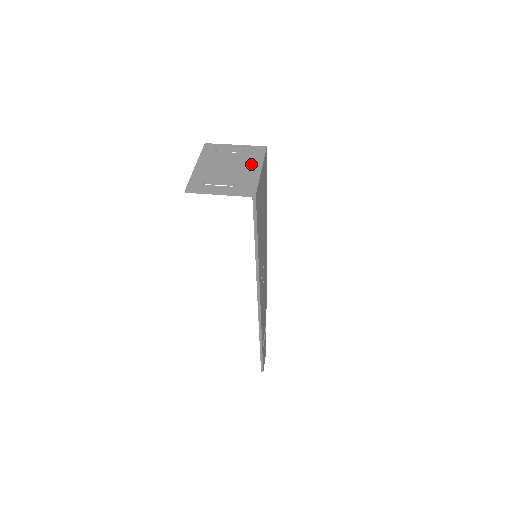
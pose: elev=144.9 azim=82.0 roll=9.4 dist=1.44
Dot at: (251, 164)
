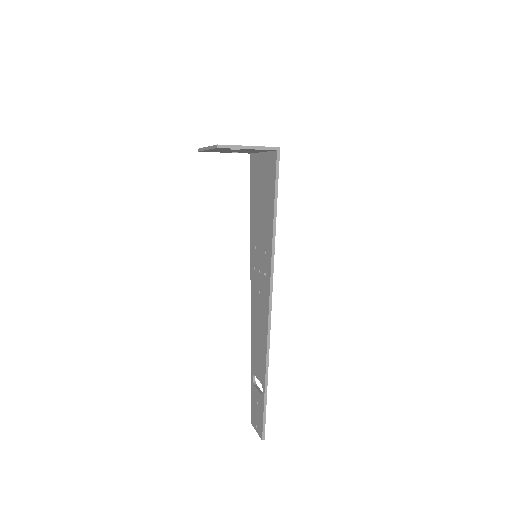
Dot at: occluded
